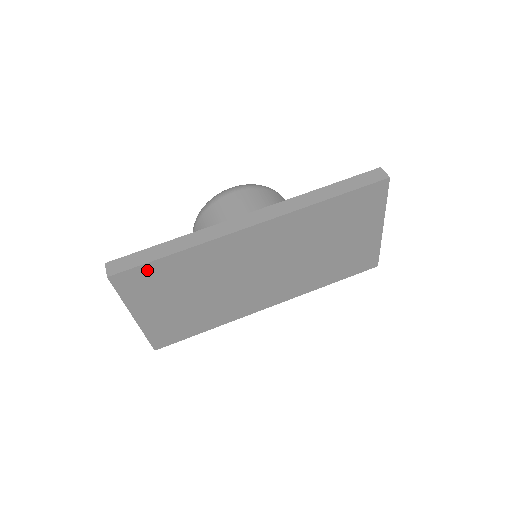
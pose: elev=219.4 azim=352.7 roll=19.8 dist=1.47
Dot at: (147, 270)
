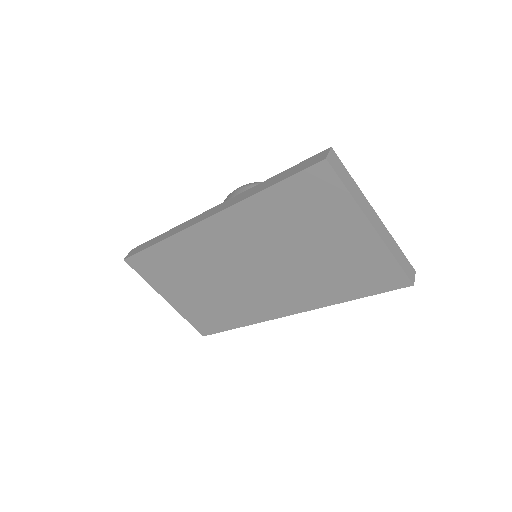
Dot at: (146, 257)
